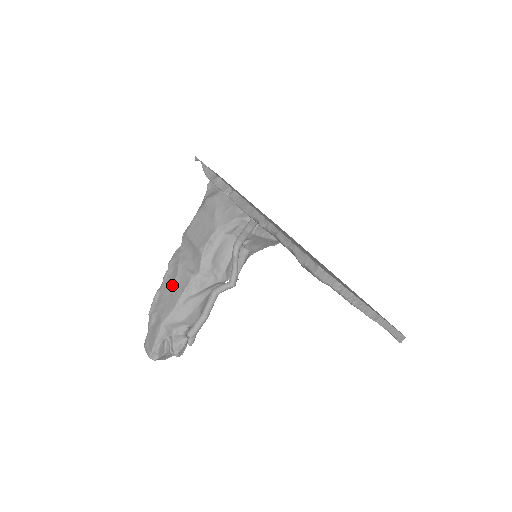
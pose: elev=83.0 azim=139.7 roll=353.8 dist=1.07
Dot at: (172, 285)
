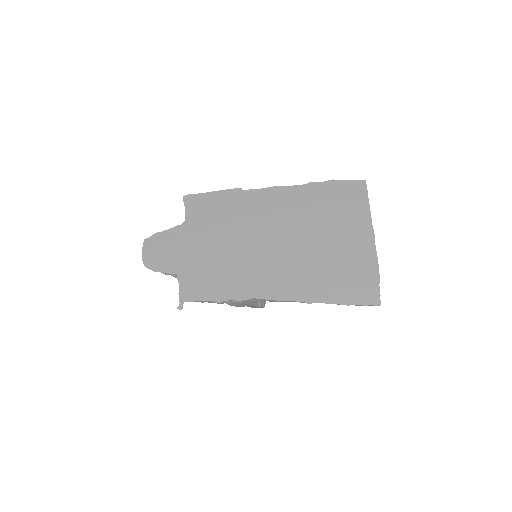
Dot at: occluded
